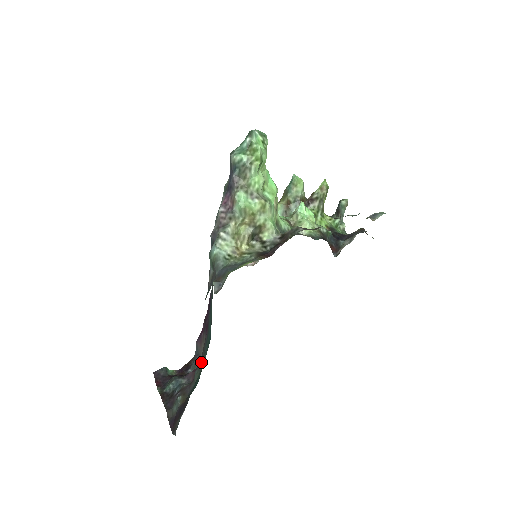
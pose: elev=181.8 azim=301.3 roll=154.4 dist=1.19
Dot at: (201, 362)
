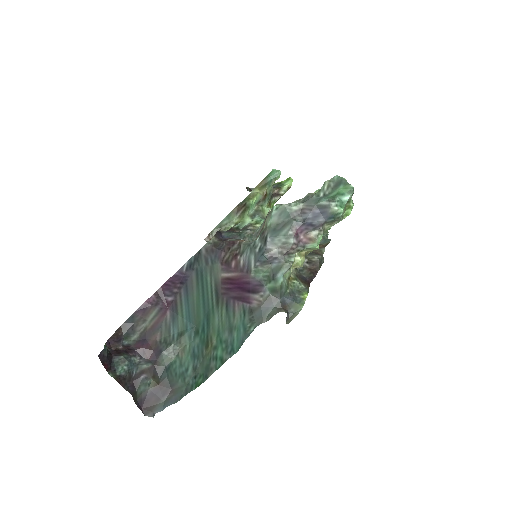
Dot at: (172, 344)
